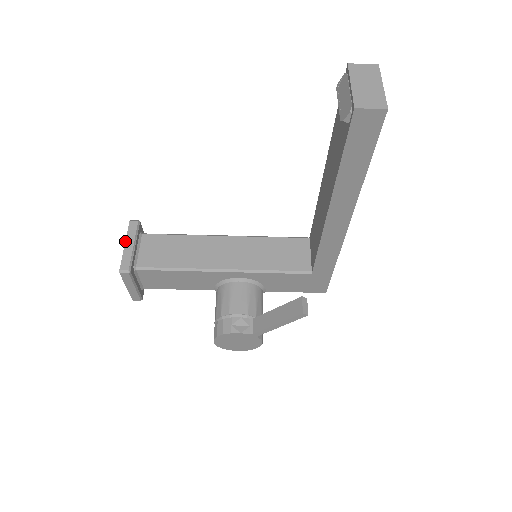
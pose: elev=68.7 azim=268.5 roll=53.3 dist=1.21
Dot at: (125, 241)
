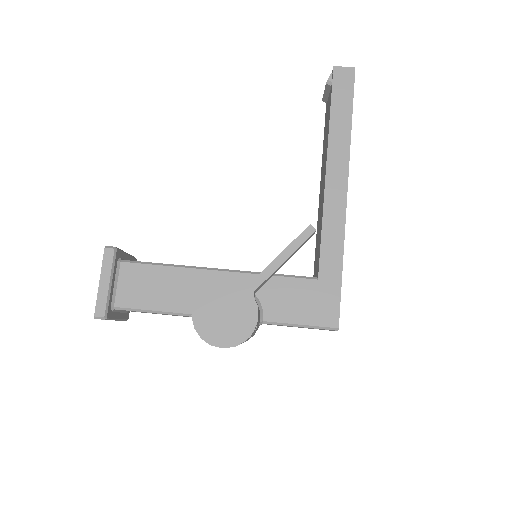
Dot at: occluded
